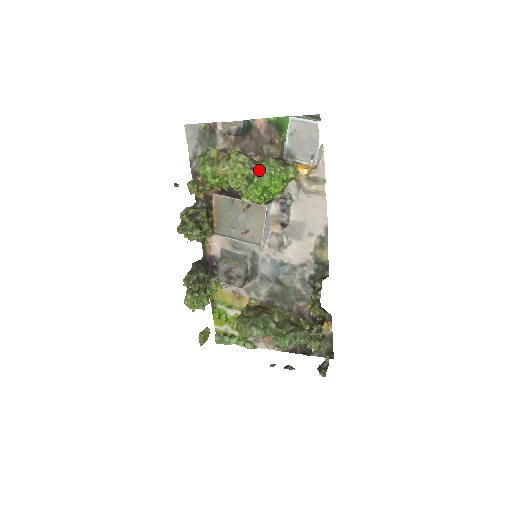
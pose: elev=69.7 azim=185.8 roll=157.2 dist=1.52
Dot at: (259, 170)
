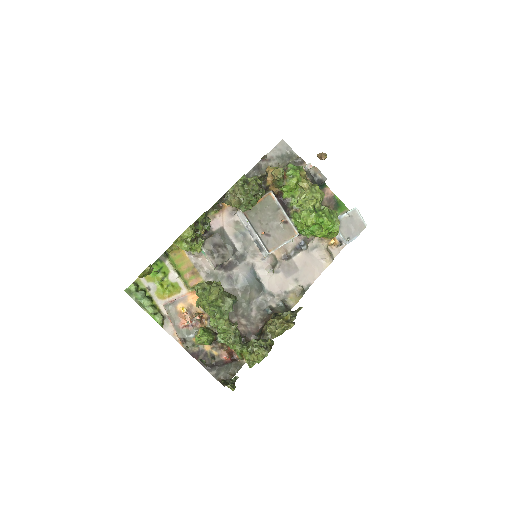
Dot at: (328, 211)
